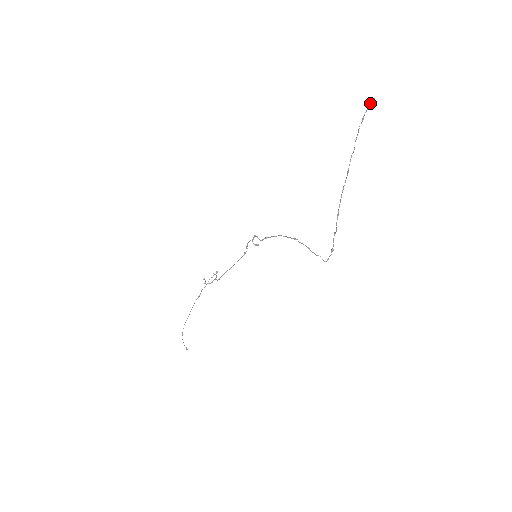
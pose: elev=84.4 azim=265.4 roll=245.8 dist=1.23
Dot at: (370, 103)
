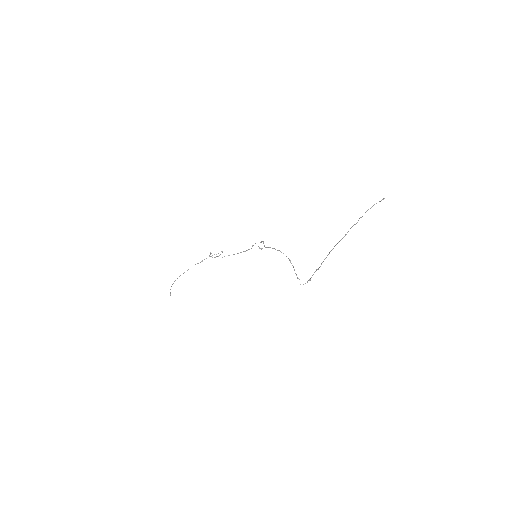
Dot at: (381, 200)
